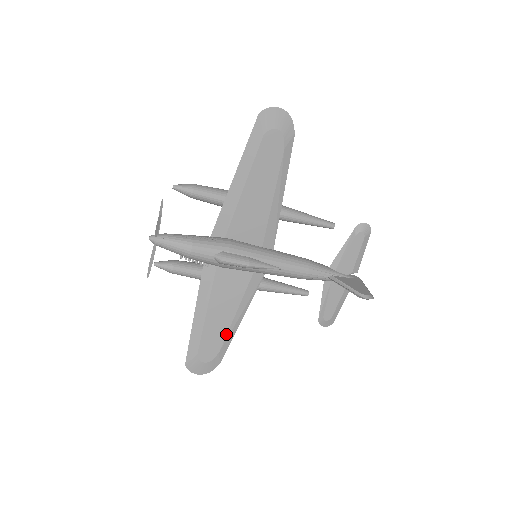
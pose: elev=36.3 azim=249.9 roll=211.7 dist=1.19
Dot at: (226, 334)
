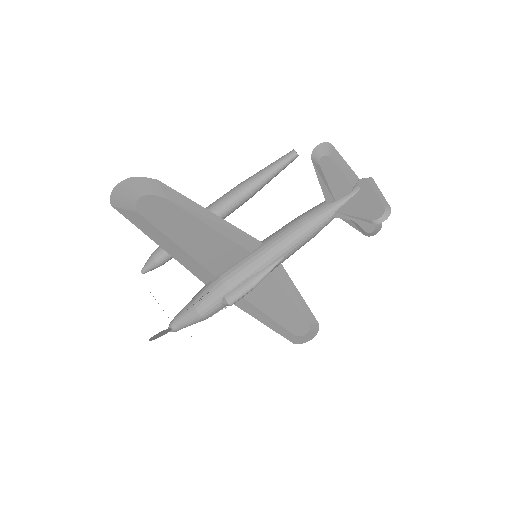
Dot at: (299, 311)
